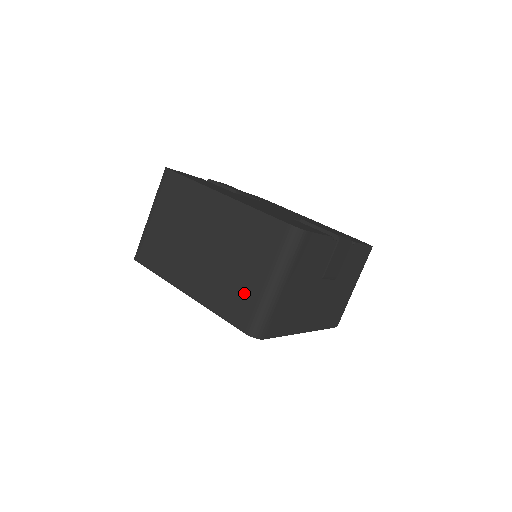
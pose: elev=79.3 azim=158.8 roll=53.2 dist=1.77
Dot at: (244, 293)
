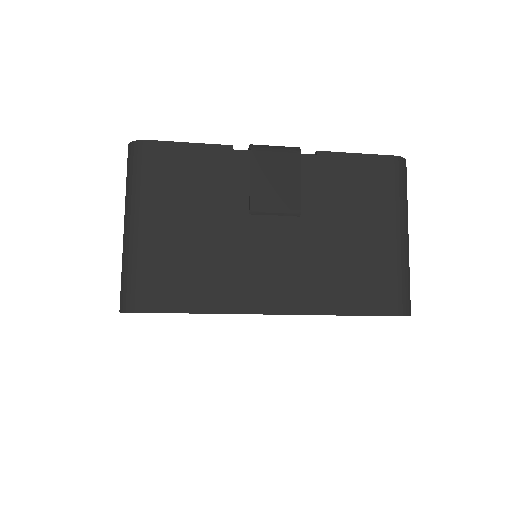
Dot at: occluded
